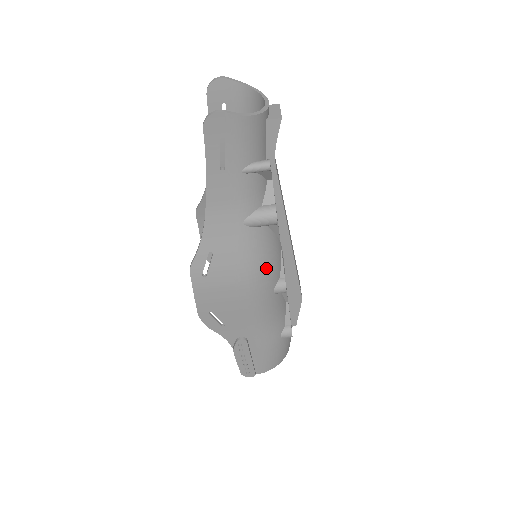
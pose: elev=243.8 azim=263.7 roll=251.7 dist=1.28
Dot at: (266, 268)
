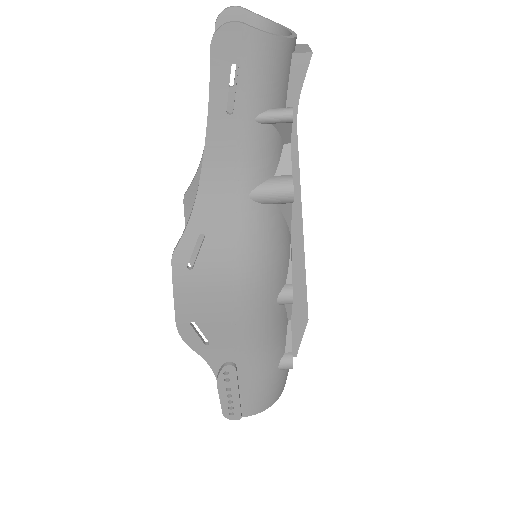
Dot at: (271, 265)
